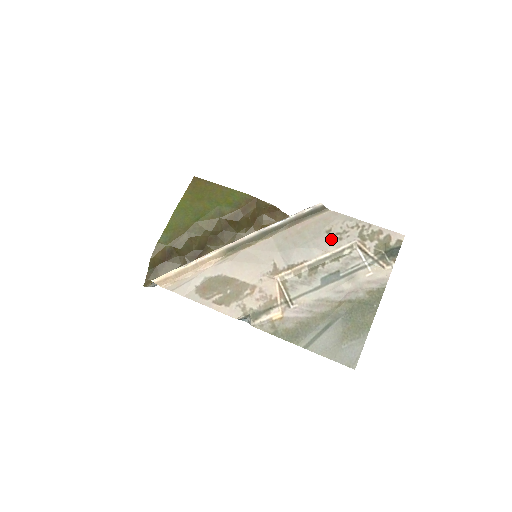
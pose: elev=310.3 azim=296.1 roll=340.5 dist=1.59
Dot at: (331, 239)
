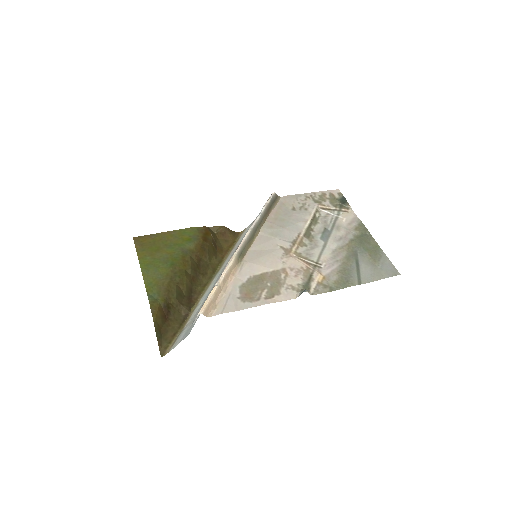
Dot at: (301, 212)
